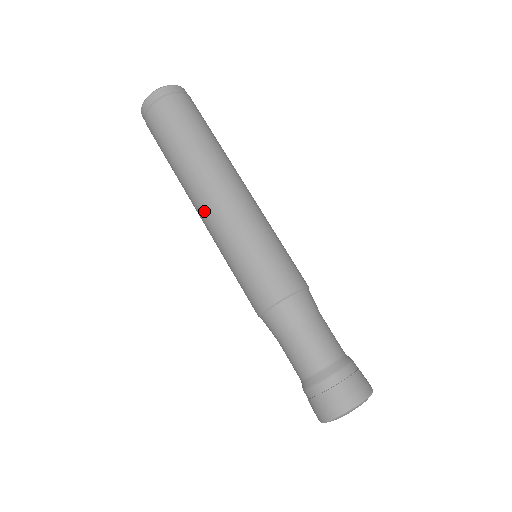
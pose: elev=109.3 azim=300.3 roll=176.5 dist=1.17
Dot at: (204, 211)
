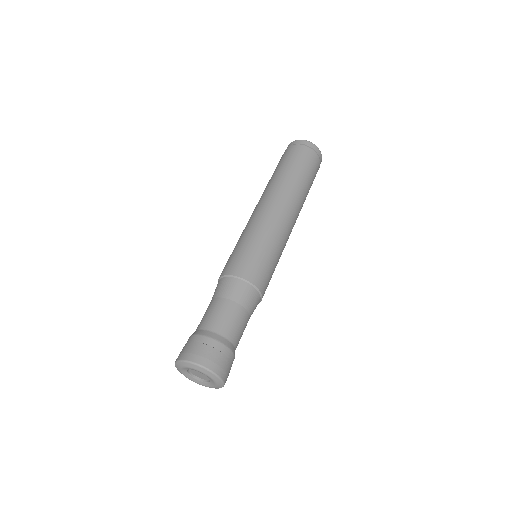
Dot at: occluded
